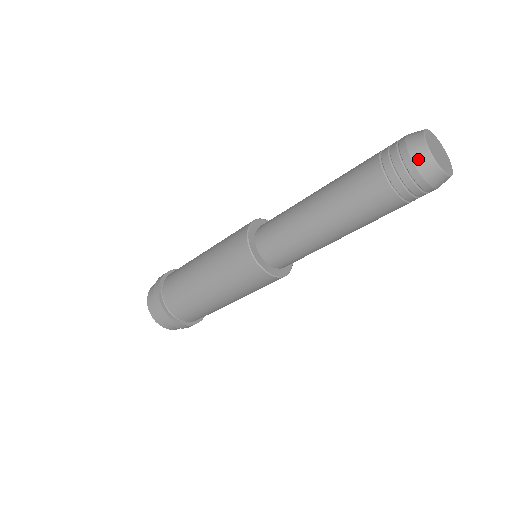
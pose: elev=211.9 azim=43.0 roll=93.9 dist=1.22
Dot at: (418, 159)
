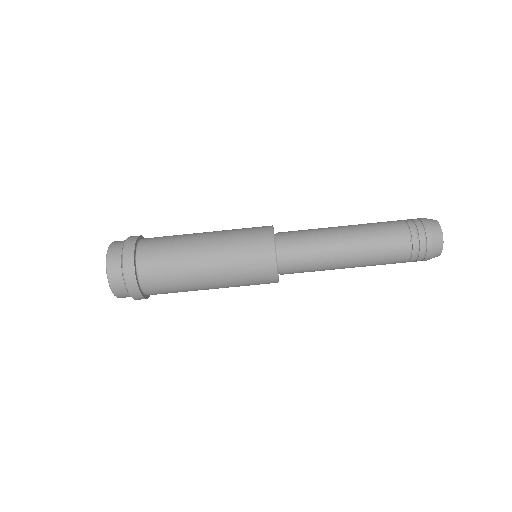
Dot at: (436, 244)
